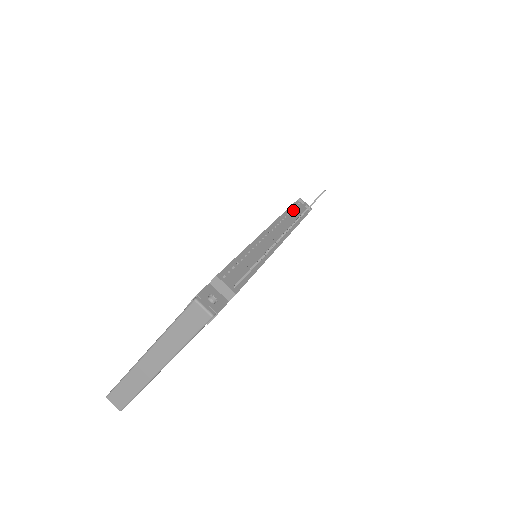
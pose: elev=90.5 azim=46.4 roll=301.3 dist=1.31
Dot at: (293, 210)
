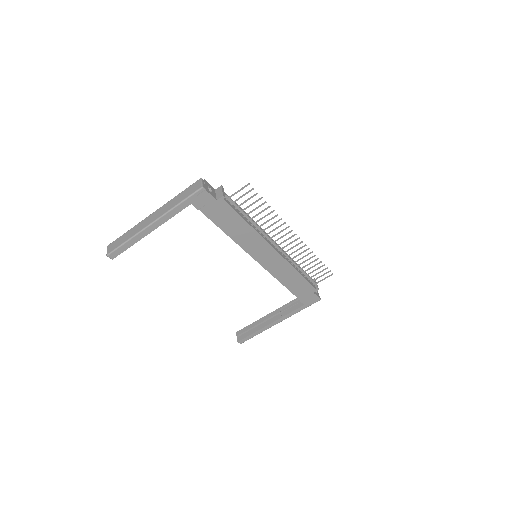
Dot at: occluded
